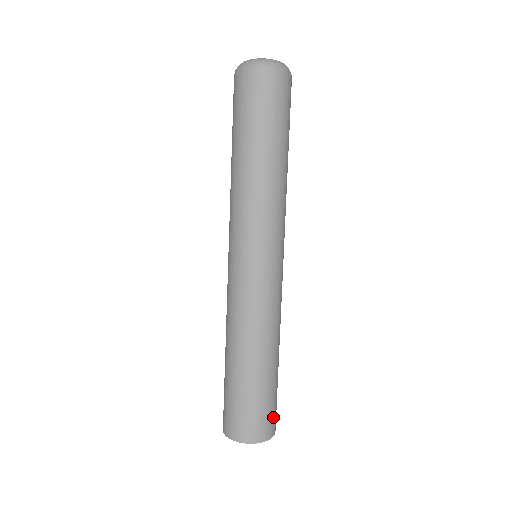
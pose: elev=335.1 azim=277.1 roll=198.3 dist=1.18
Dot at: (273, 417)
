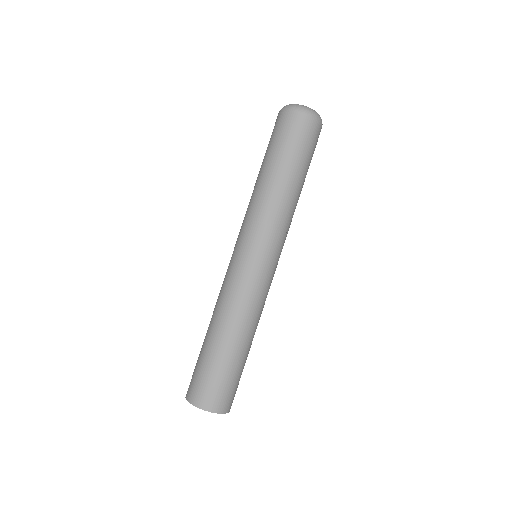
Dot at: (221, 395)
